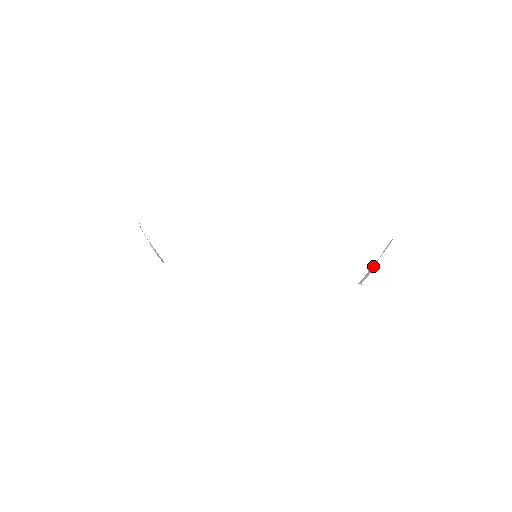
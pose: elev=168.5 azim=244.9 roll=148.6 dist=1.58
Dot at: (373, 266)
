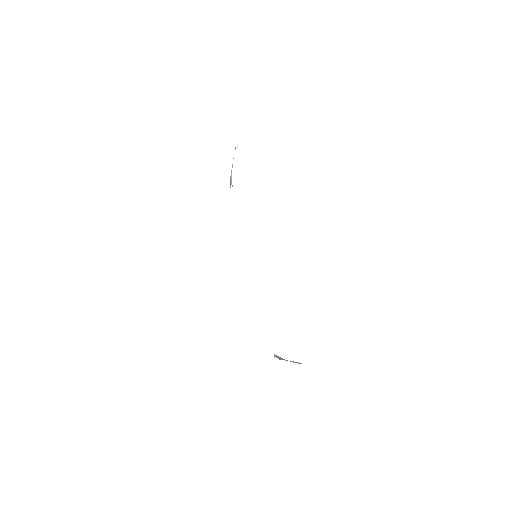
Dot at: (283, 359)
